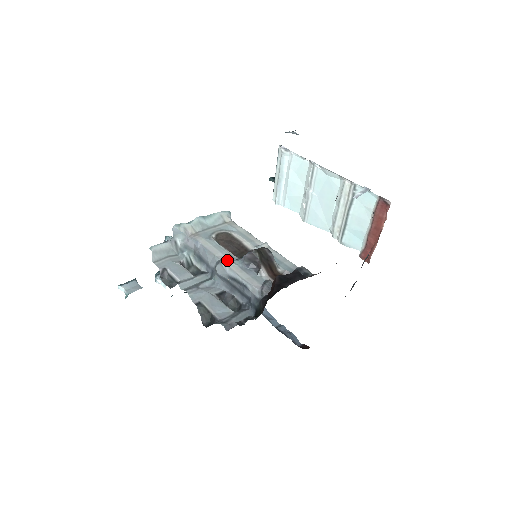
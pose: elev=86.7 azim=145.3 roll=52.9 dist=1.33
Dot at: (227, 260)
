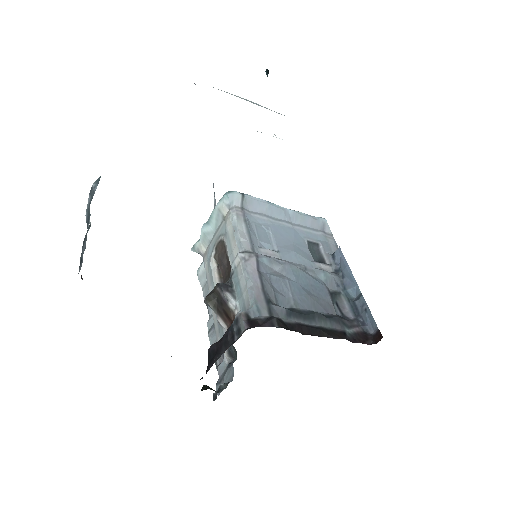
Dot at: occluded
